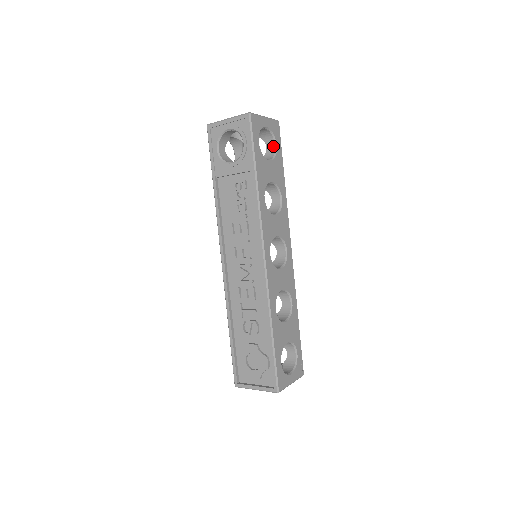
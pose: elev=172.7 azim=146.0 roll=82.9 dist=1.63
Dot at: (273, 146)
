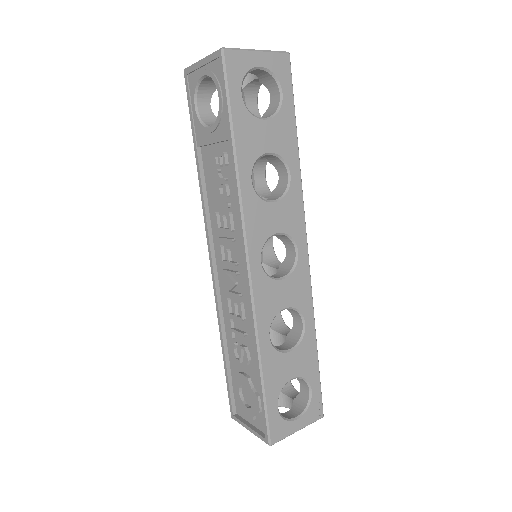
Dot at: (277, 95)
